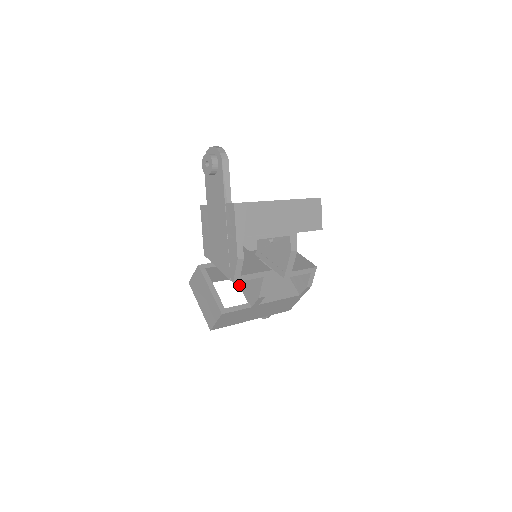
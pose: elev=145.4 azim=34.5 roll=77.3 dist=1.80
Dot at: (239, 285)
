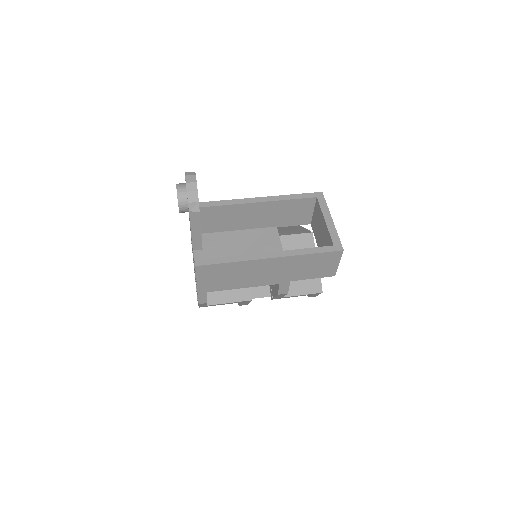
Dot at: occluded
